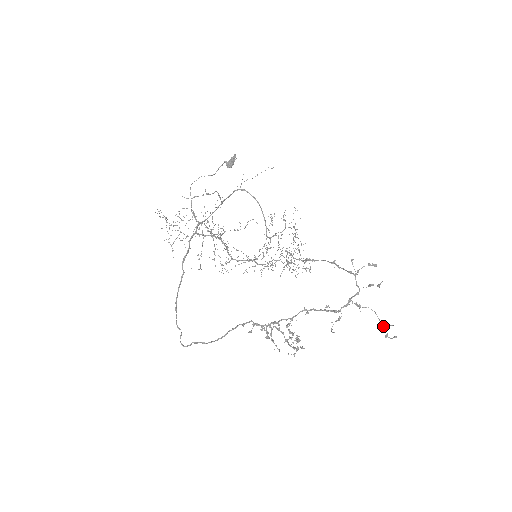
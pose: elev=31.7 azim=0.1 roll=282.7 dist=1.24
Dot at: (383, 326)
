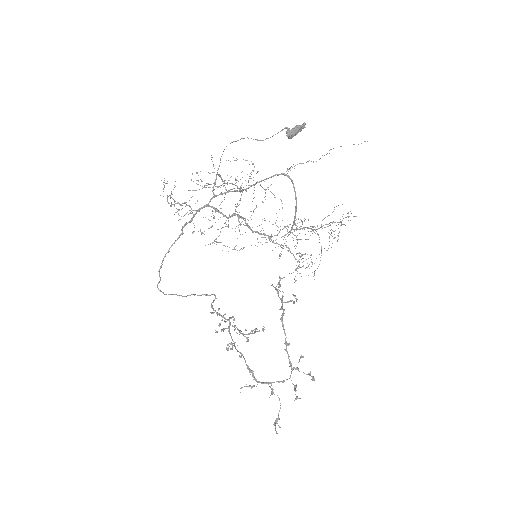
Dot at: (276, 419)
